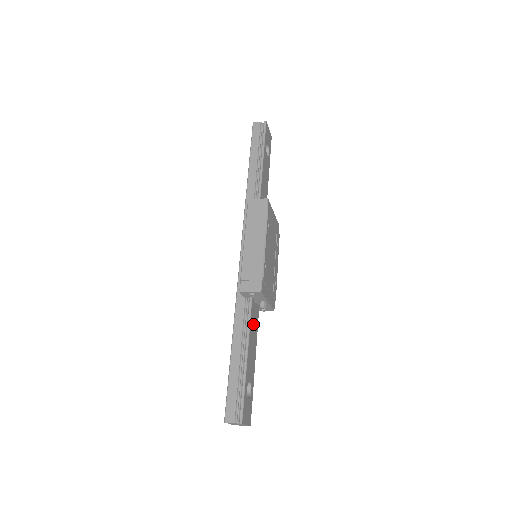
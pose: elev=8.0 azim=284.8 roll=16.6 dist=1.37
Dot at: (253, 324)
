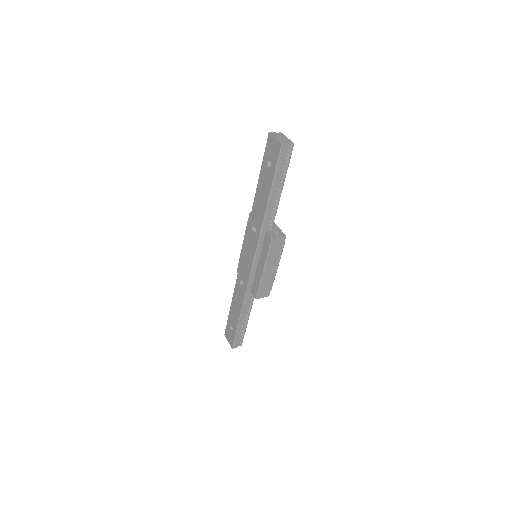
Dot at: occluded
